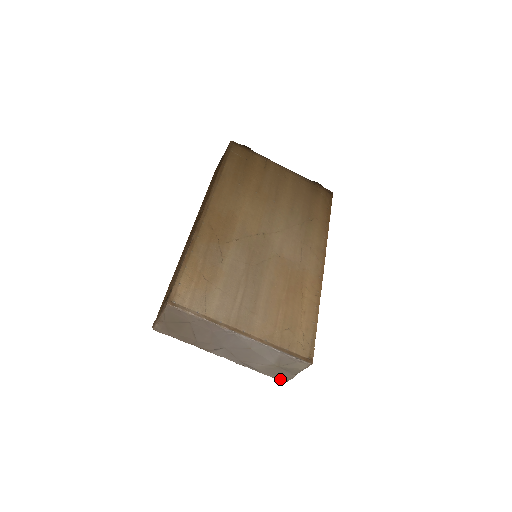
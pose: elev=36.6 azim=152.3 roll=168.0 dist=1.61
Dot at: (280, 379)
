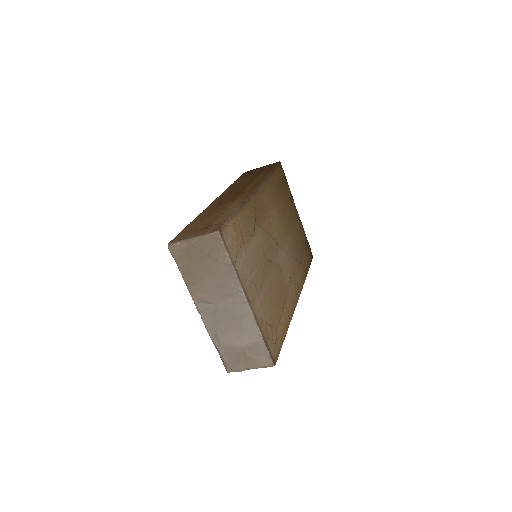
Dot at: (228, 366)
